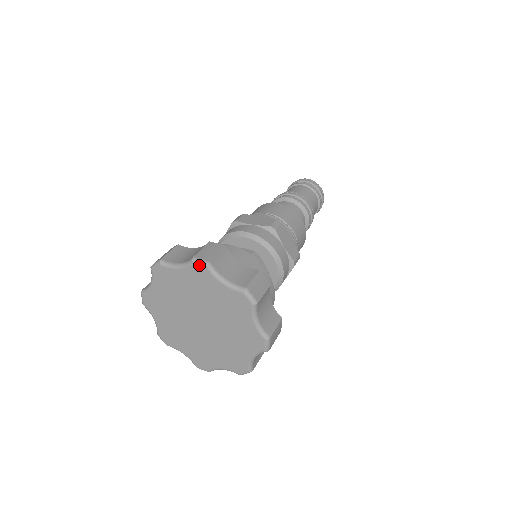
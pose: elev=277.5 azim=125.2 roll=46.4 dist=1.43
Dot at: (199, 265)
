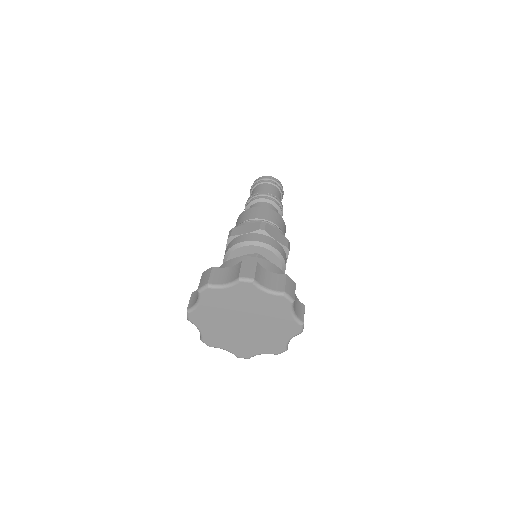
Dot at: (287, 299)
